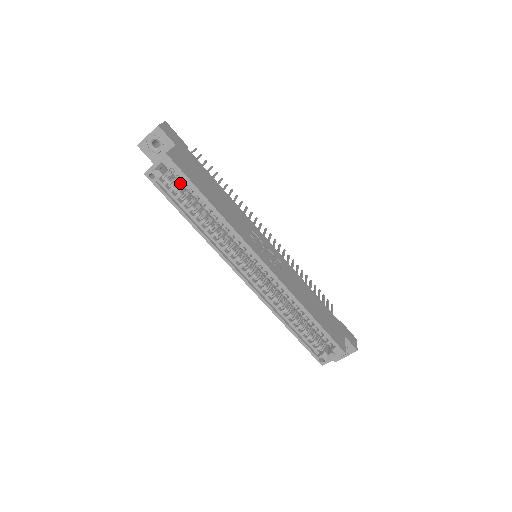
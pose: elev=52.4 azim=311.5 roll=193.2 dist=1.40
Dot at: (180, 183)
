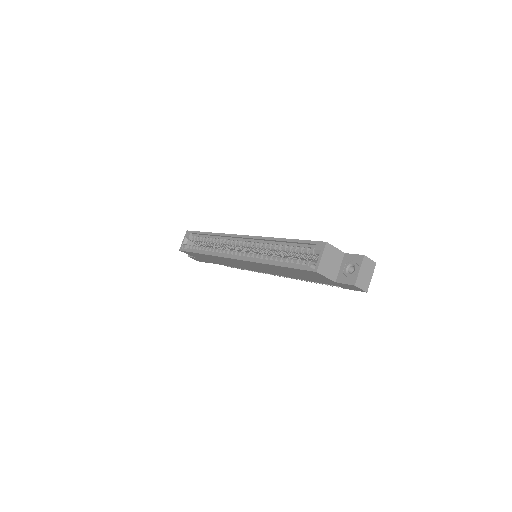
Dot at: occluded
